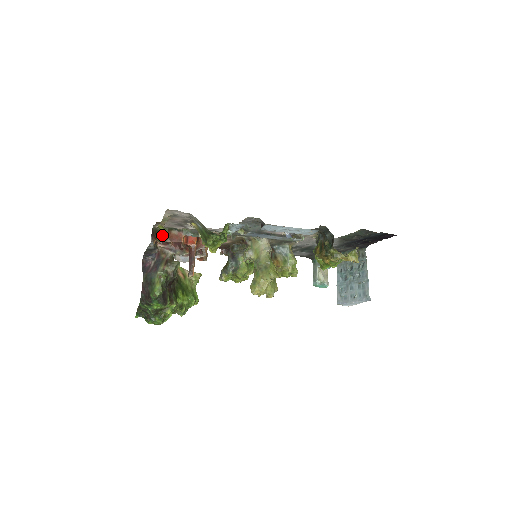
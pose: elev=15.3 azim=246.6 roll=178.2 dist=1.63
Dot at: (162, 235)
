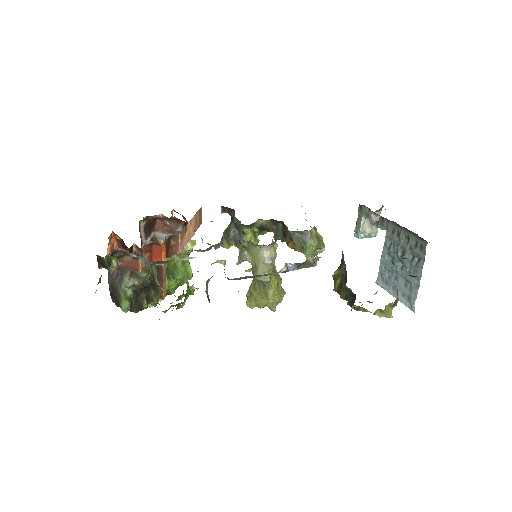
Dot at: (110, 266)
